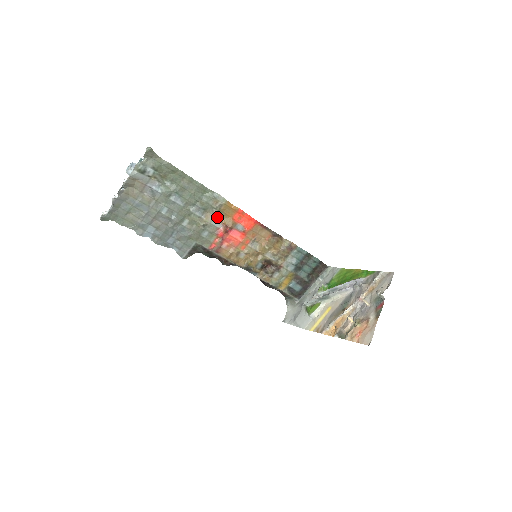
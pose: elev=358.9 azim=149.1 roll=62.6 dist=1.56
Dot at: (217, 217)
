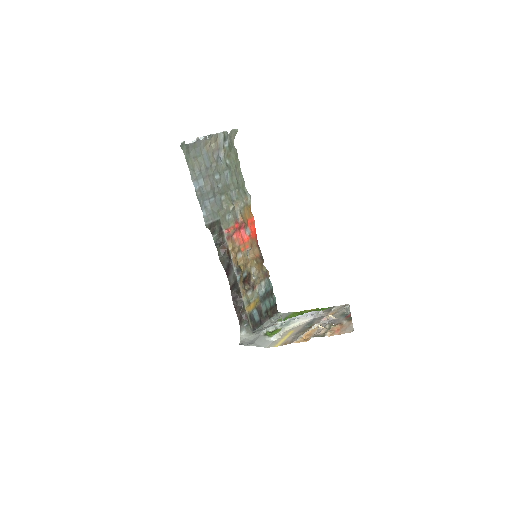
Dot at: (240, 211)
